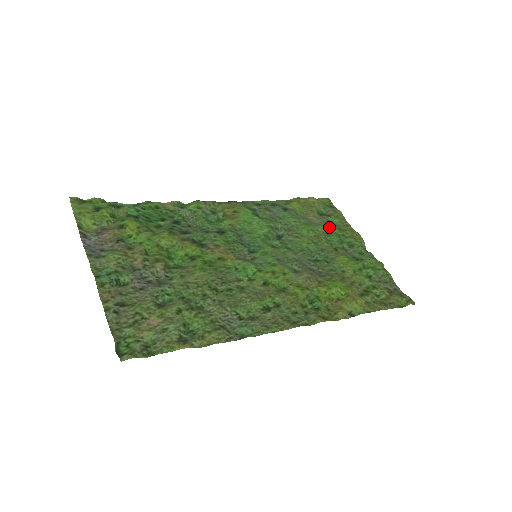
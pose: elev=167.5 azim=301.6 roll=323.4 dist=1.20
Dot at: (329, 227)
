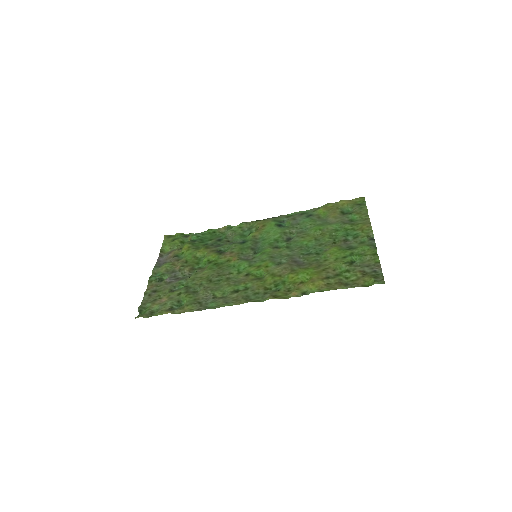
Dot at: (342, 224)
